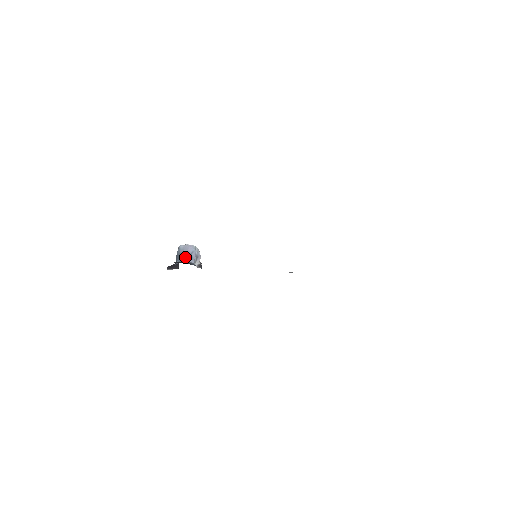
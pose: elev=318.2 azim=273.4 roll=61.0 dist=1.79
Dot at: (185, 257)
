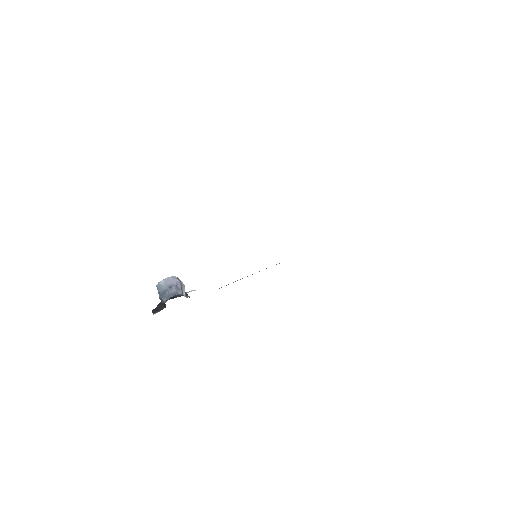
Dot at: (172, 291)
